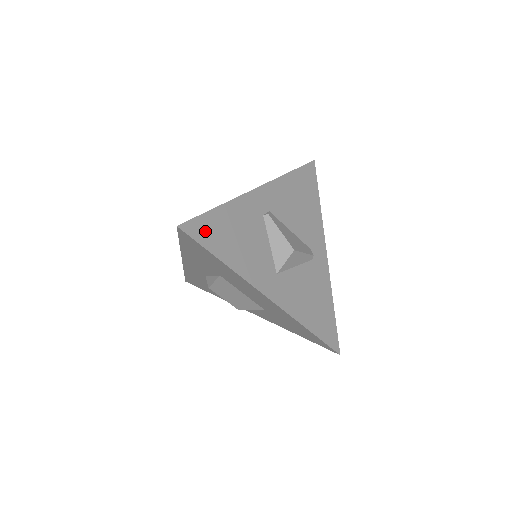
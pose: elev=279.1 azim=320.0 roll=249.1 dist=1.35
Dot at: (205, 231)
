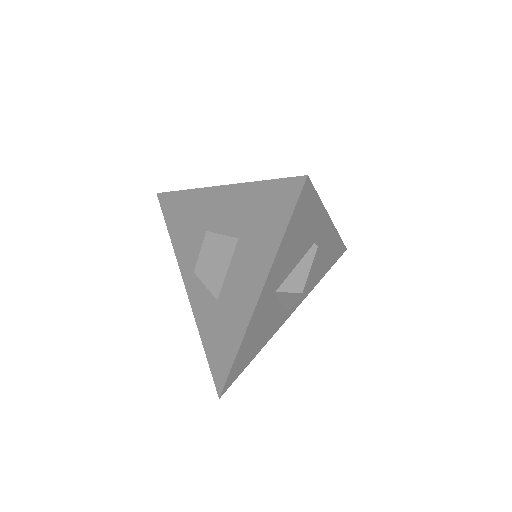
Dot at: (304, 204)
